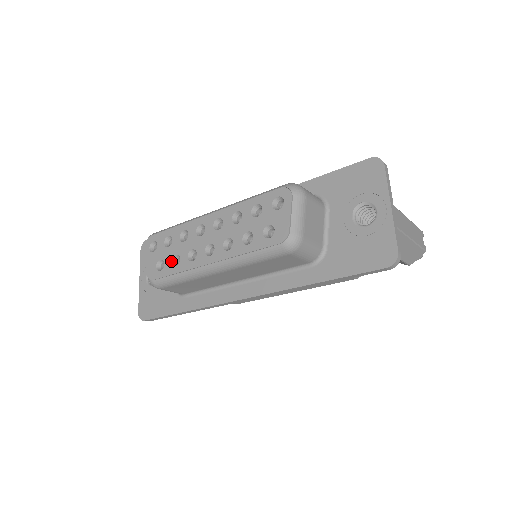
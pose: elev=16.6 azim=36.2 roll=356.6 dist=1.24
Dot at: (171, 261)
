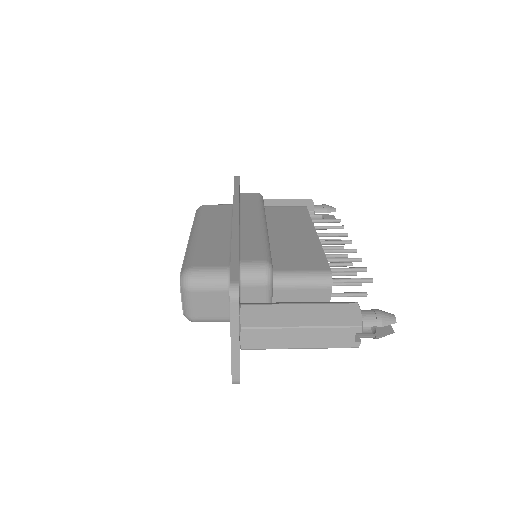
Dot at: occluded
